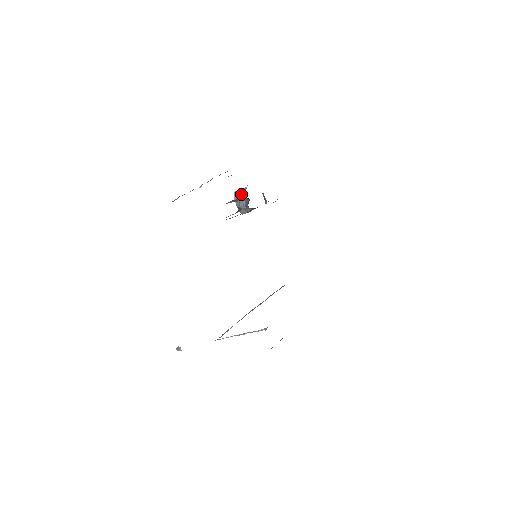
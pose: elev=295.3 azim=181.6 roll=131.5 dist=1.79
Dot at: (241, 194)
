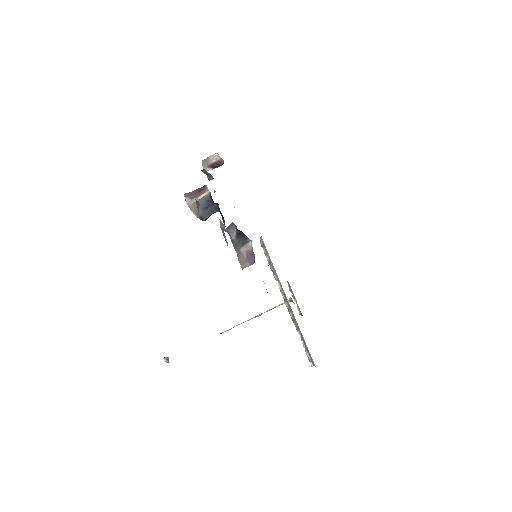
Dot at: (203, 204)
